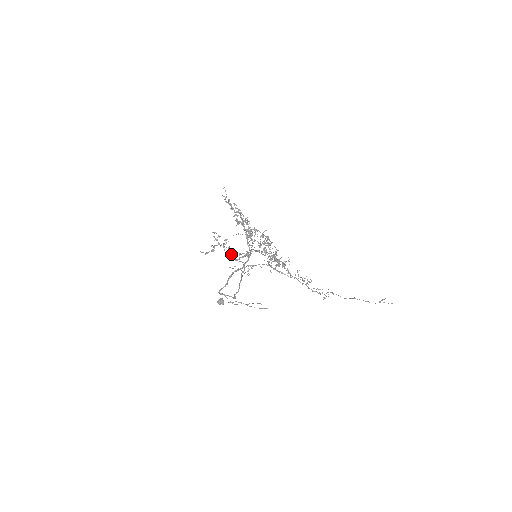
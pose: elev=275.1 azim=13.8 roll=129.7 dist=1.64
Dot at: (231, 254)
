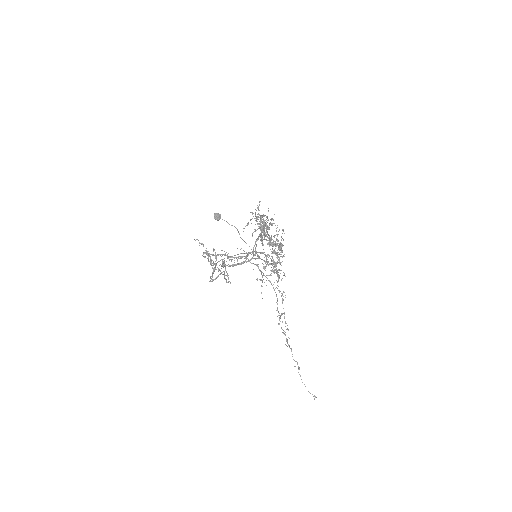
Dot at: (223, 264)
